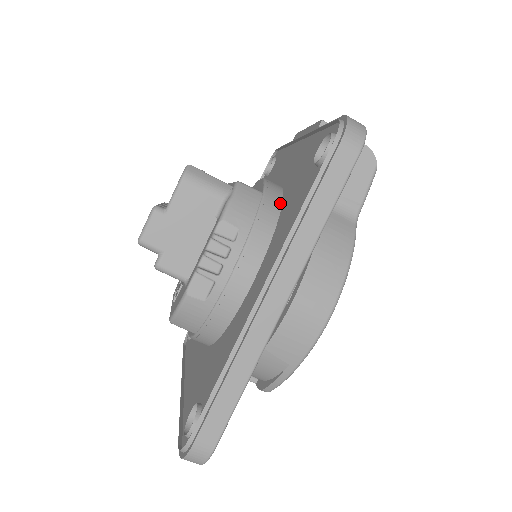
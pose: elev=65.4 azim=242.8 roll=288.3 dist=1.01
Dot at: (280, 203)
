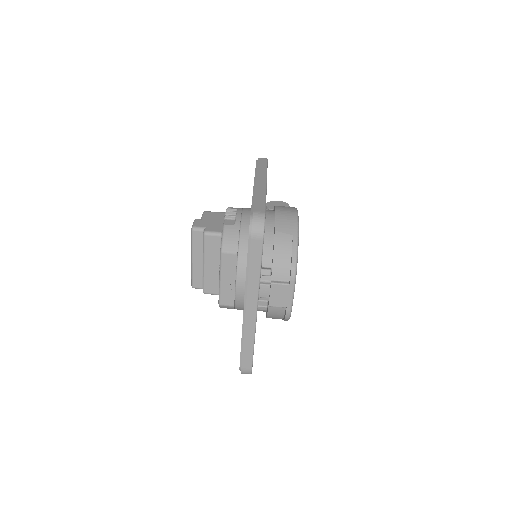
Dot at: occluded
